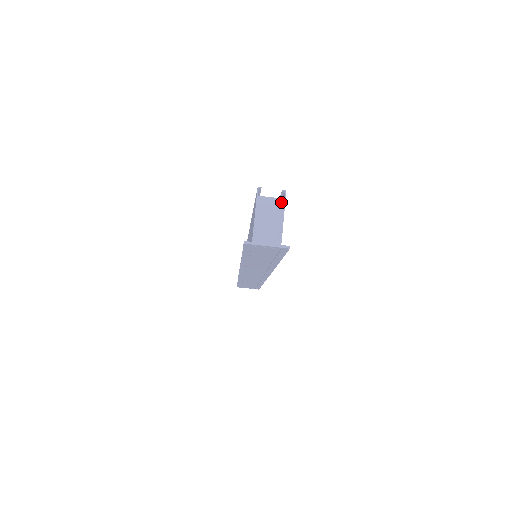
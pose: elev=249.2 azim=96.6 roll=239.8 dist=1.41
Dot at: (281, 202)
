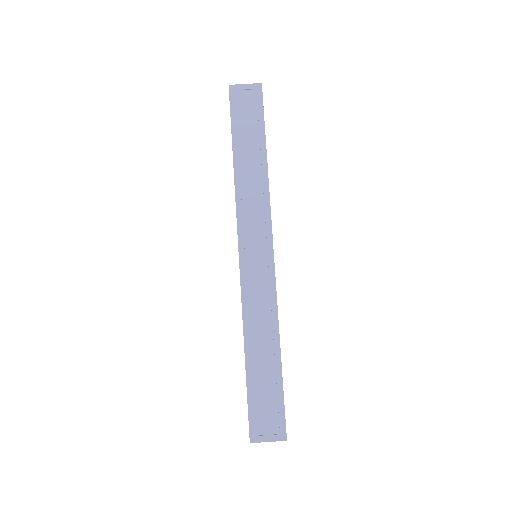
Dot at: occluded
